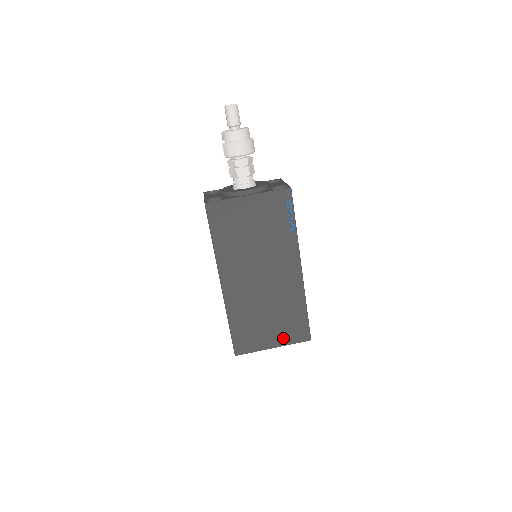
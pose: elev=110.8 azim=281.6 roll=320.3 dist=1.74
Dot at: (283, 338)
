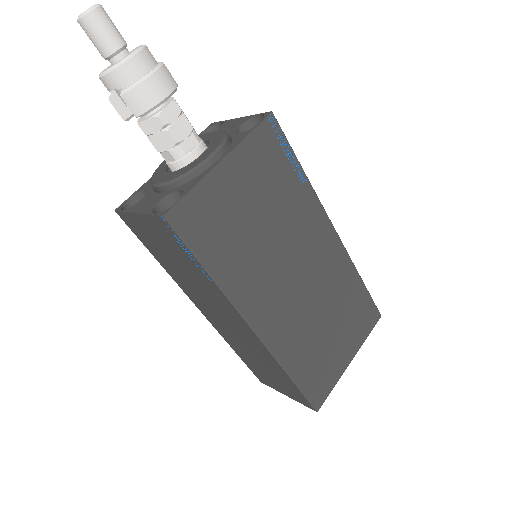
Dot at: (355, 339)
